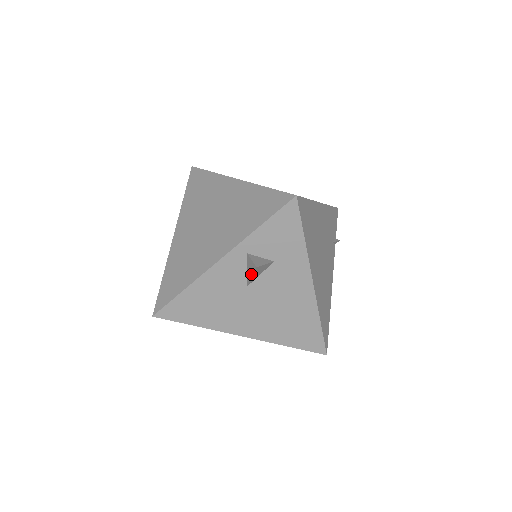
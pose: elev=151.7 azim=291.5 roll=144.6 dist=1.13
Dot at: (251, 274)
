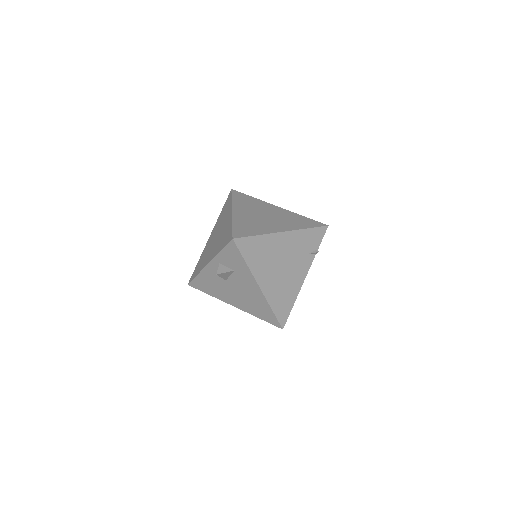
Dot at: (220, 276)
